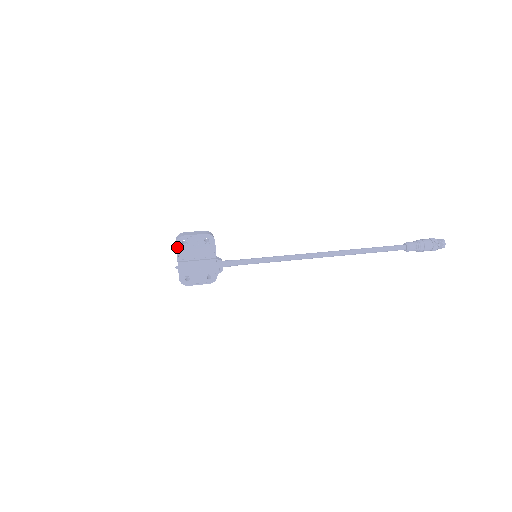
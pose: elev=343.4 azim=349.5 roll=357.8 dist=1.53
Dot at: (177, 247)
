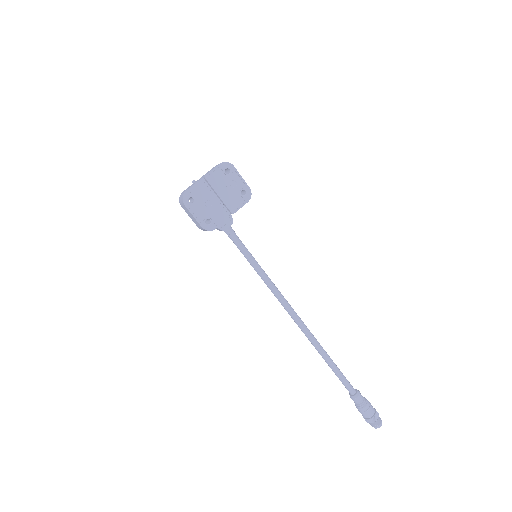
Dot at: (218, 167)
